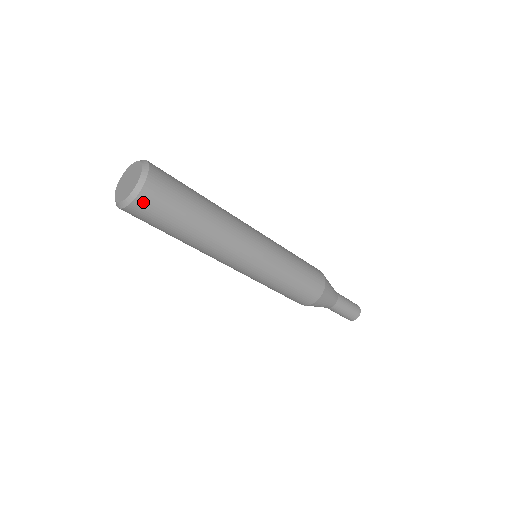
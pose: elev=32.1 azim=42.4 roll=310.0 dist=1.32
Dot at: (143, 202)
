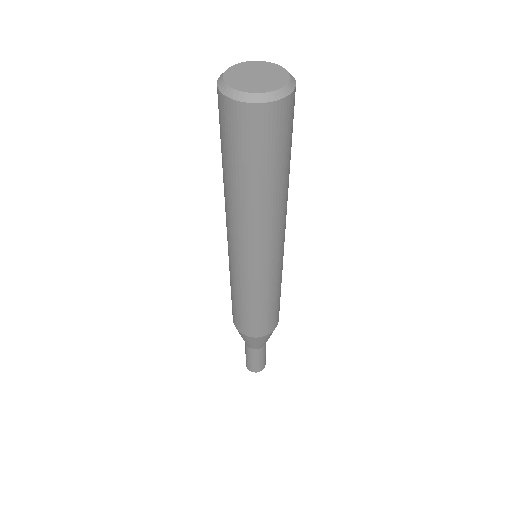
Dot at: (281, 110)
